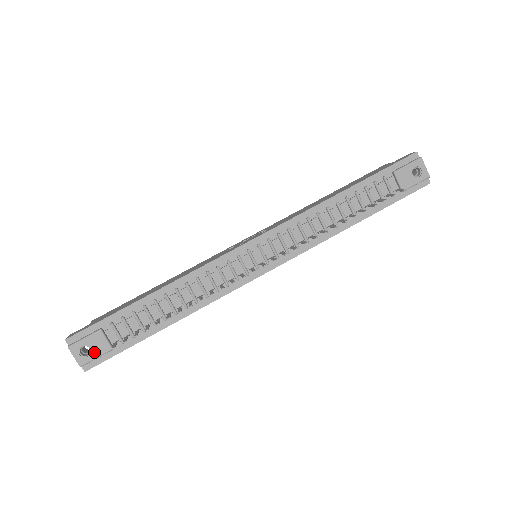
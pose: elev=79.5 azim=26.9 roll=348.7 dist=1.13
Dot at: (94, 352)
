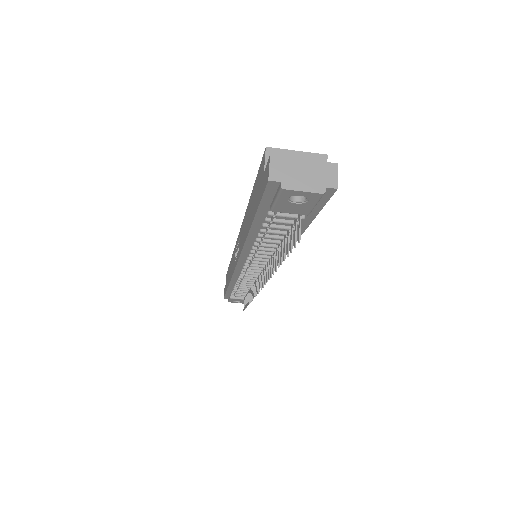
Dot at: (241, 301)
